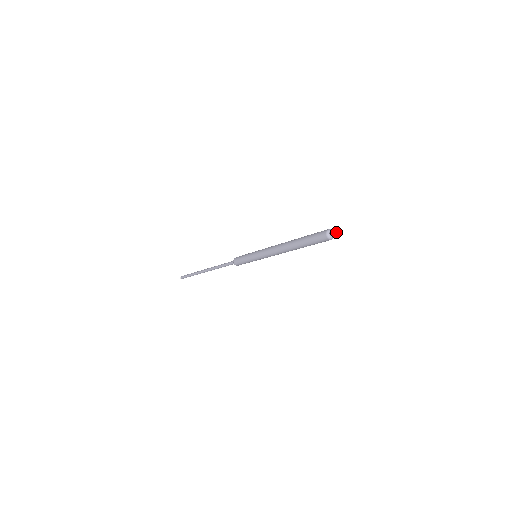
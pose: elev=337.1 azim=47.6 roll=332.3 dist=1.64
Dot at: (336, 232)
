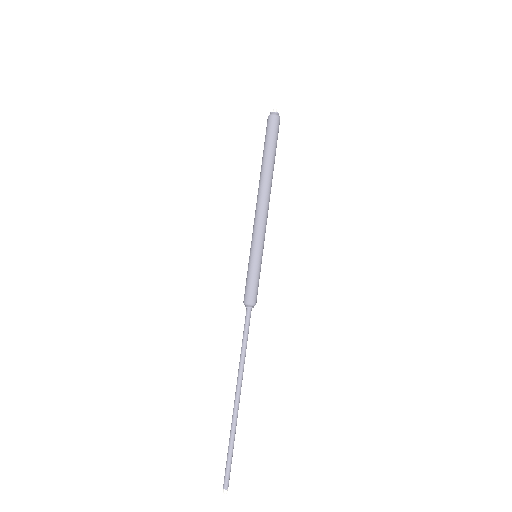
Dot at: (275, 110)
